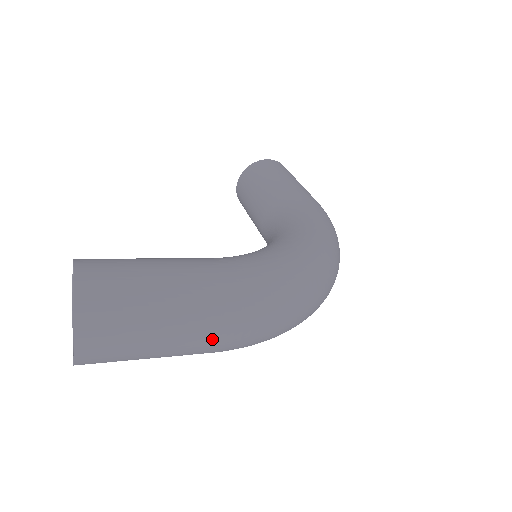
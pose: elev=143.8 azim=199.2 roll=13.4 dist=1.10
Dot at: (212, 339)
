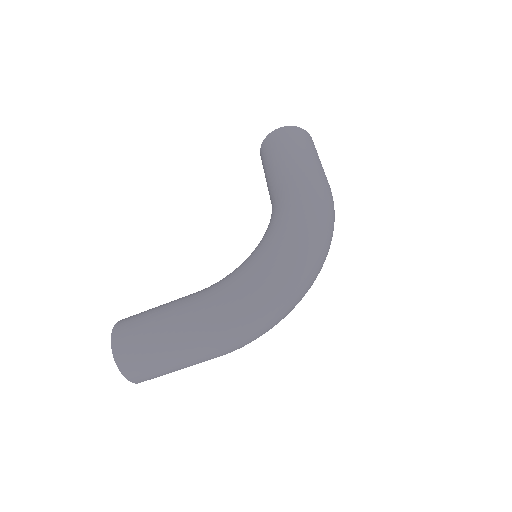
Dot at: (206, 356)
